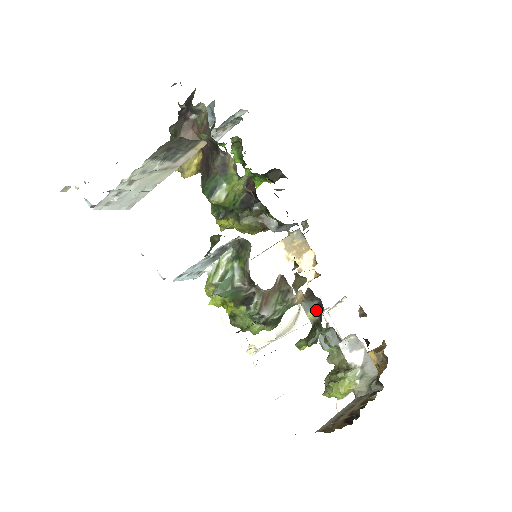
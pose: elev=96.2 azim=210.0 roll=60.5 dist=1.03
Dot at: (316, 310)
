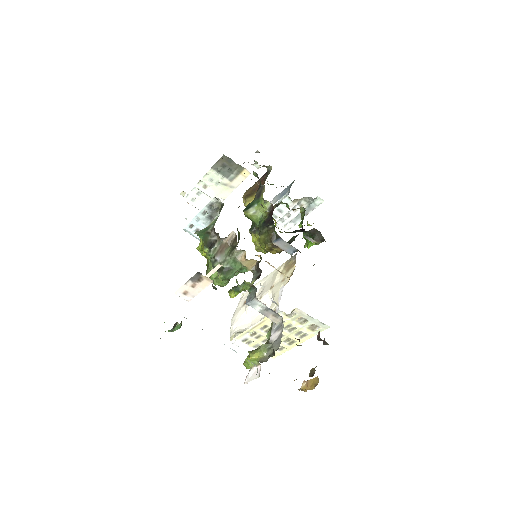
Dot at: occluded
